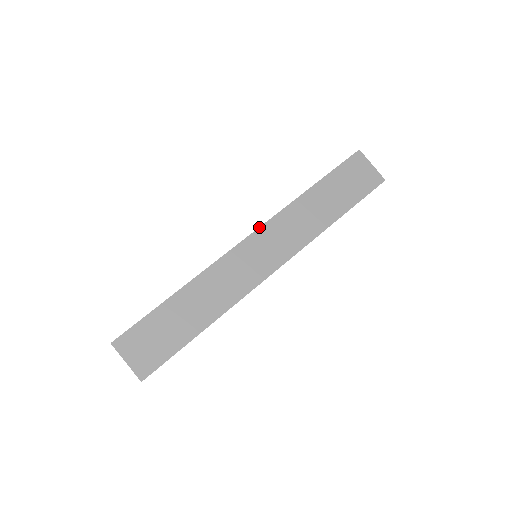
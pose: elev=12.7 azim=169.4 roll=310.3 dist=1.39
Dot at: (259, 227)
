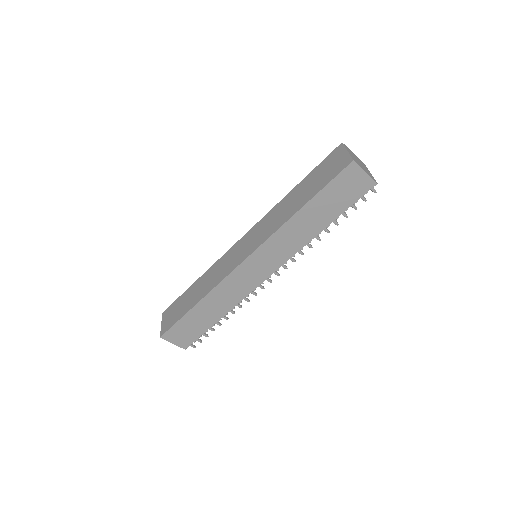
Dot at: (250, 229)
